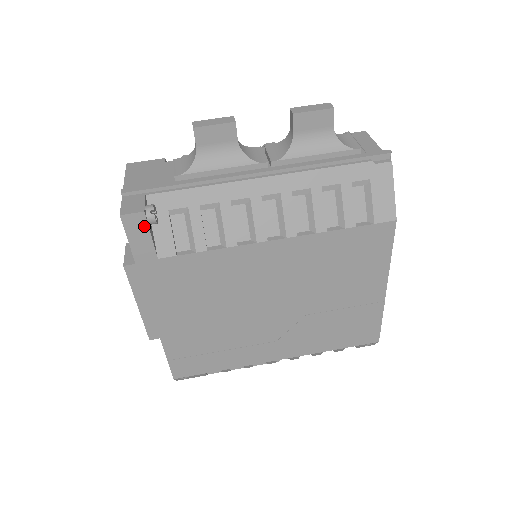
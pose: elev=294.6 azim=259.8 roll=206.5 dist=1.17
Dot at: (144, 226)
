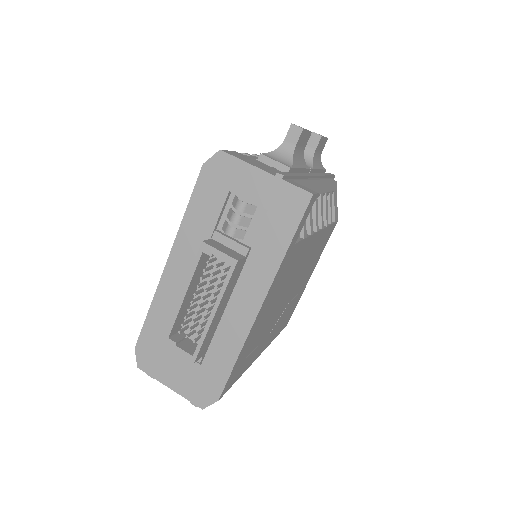
Dot at: (311, 208)
